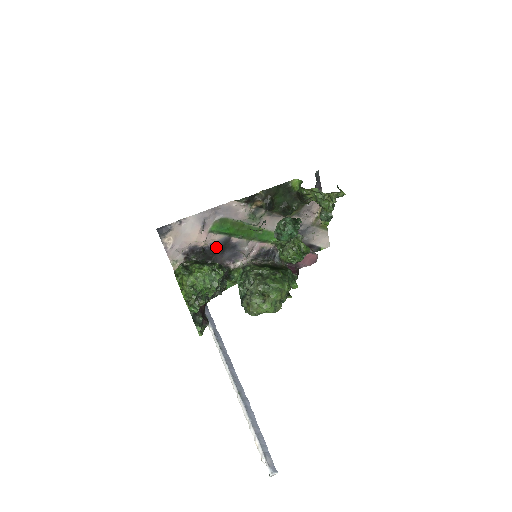
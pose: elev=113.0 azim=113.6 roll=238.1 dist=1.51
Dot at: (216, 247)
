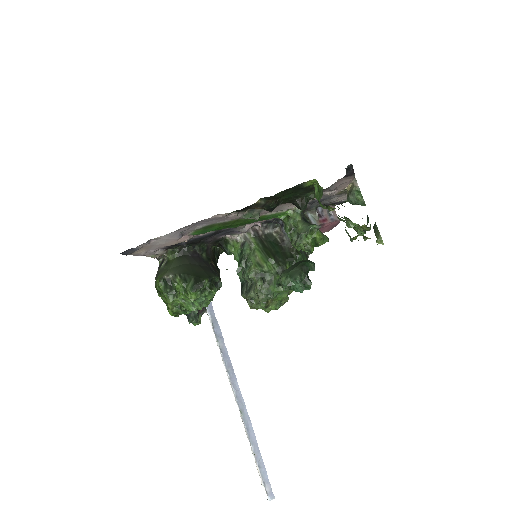
Dot at: (203, 237)
